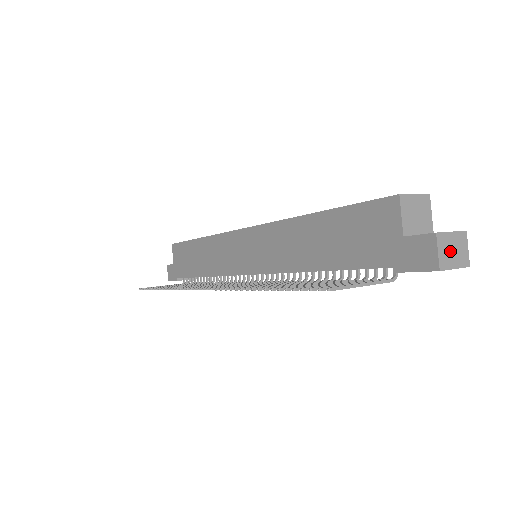
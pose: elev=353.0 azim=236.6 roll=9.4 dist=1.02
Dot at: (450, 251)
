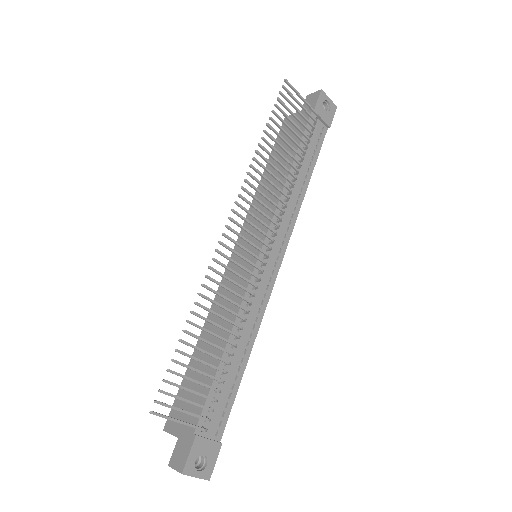
Dot at: occluded
